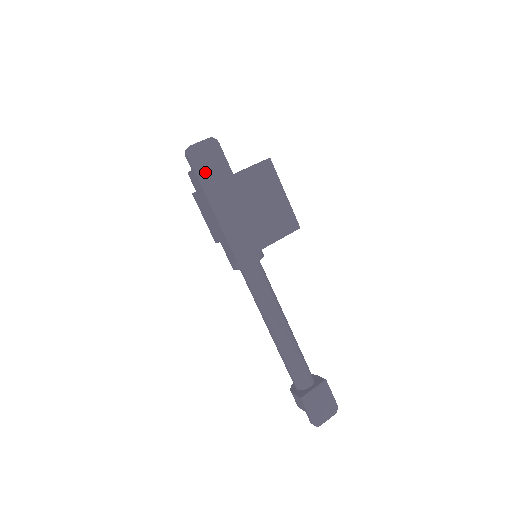
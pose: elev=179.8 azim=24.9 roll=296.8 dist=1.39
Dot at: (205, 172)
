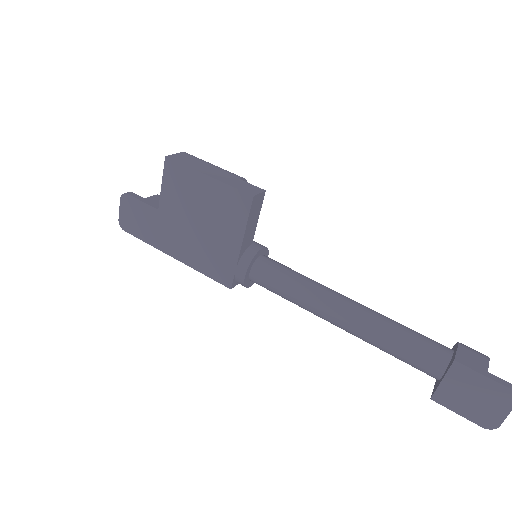
Dot at: (143, 231)
